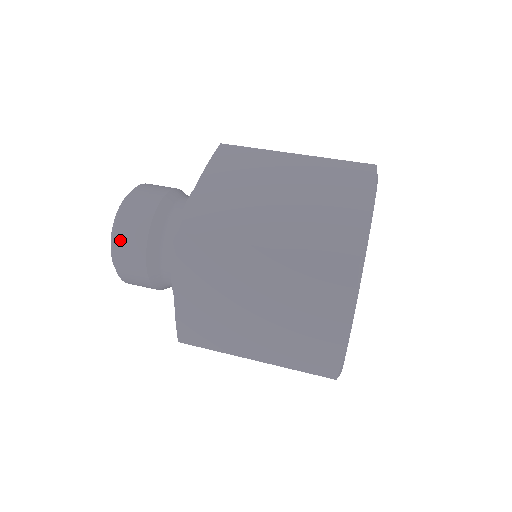
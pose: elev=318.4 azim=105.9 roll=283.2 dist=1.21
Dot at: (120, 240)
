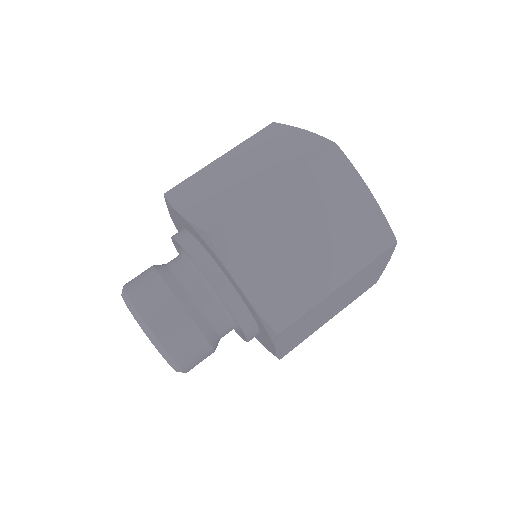
Dot at: (154, 320)
